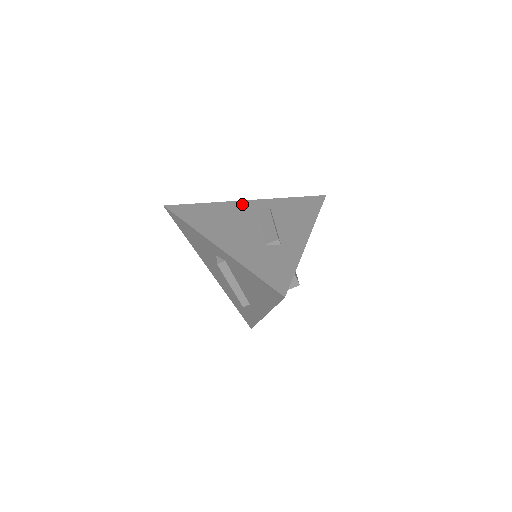
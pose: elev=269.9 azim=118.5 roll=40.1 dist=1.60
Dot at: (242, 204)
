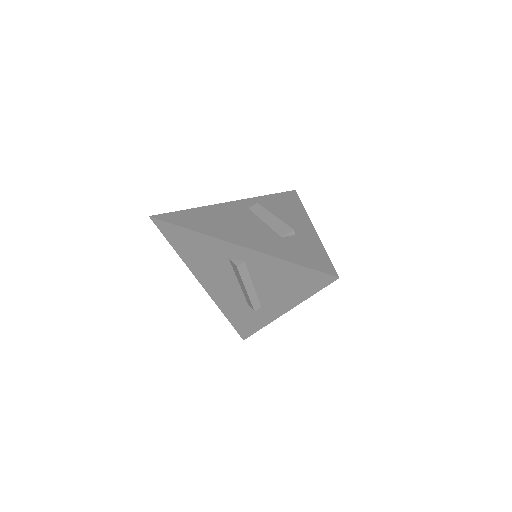
Dot at: (228, 205)
